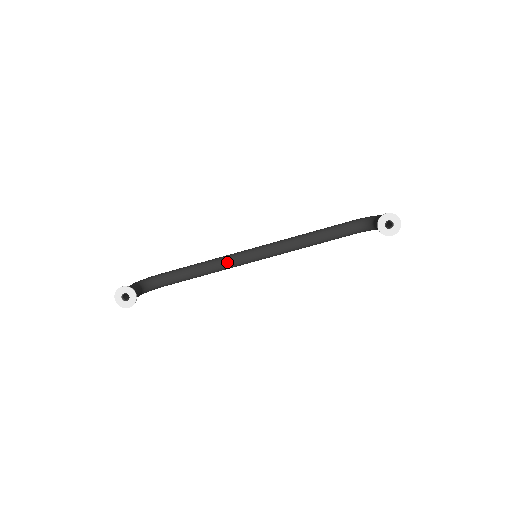
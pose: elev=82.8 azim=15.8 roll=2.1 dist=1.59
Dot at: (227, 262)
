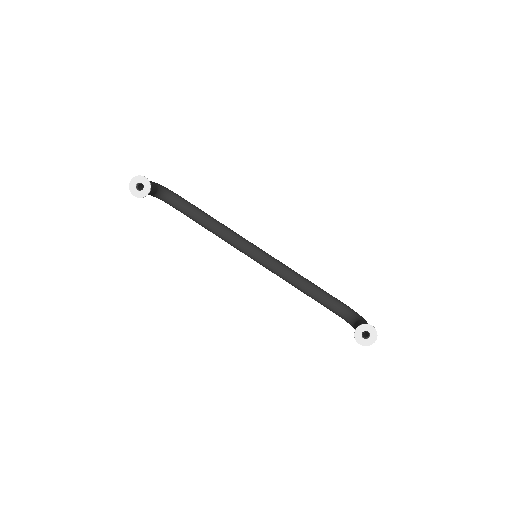
Dot at: (232, 238)
